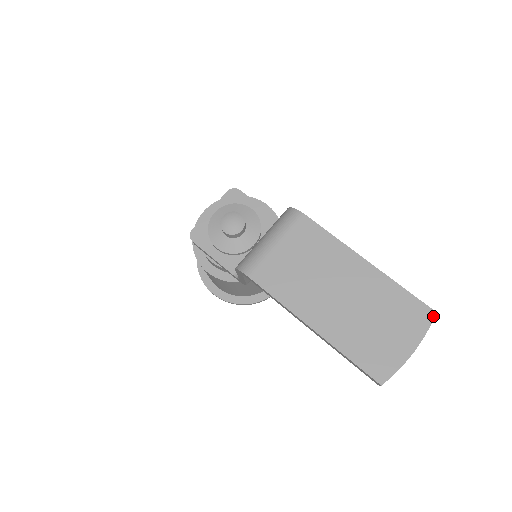
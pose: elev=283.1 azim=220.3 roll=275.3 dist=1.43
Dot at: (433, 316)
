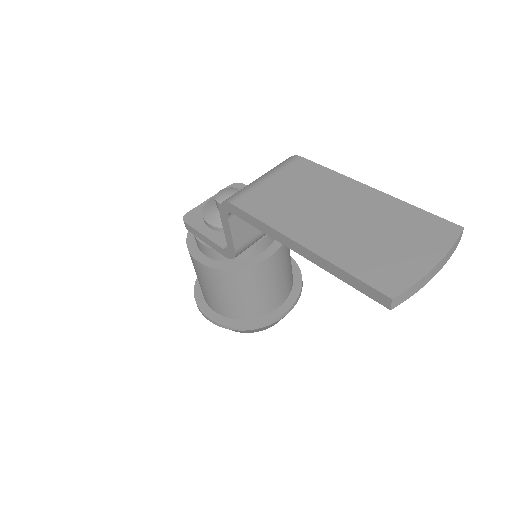
Dot at: (460, 231)
